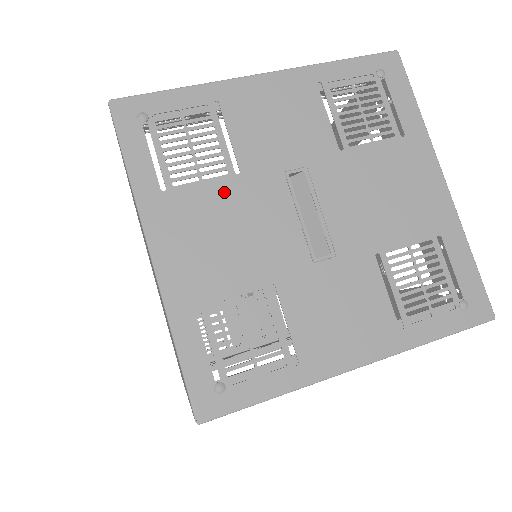
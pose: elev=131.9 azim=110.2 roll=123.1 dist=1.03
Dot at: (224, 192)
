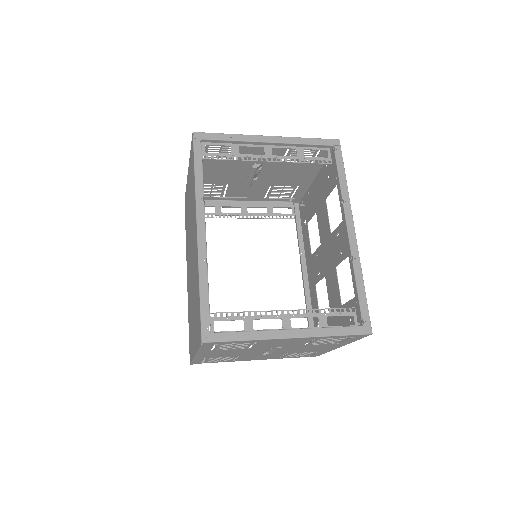
Dot at: (221, 181)
